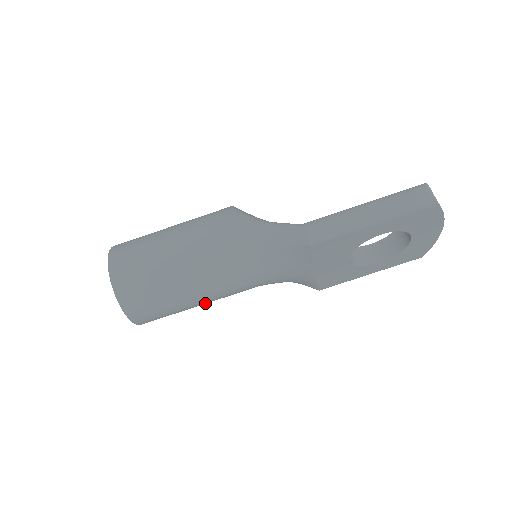
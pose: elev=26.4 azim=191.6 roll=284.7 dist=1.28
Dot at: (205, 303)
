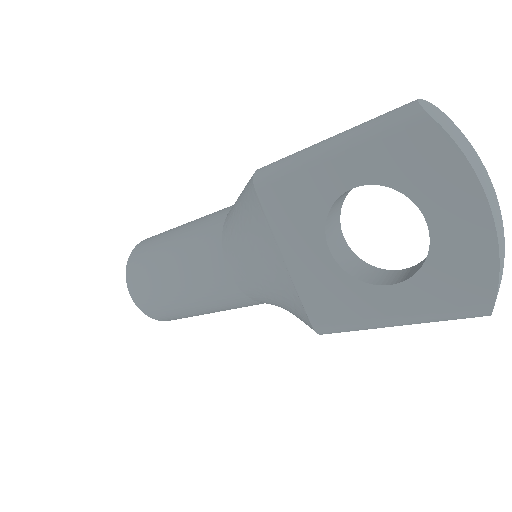
Dot at: (189, 297)
